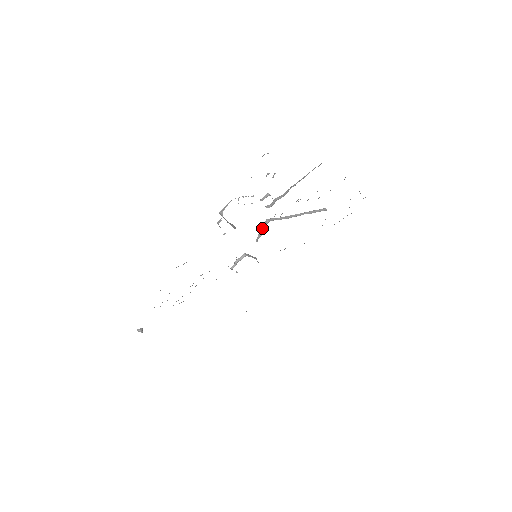
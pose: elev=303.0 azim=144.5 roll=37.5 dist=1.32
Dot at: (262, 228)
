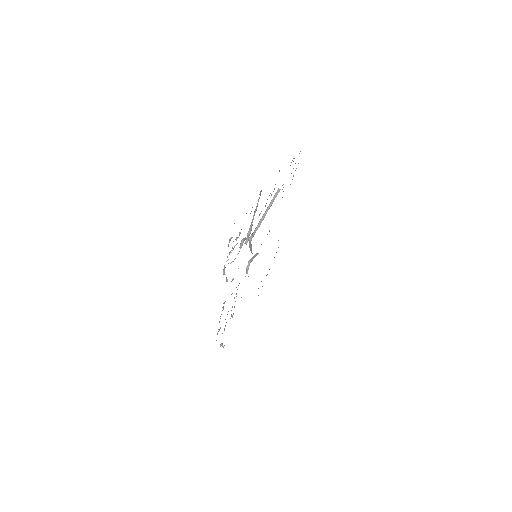
Dot at: (249, 244)
